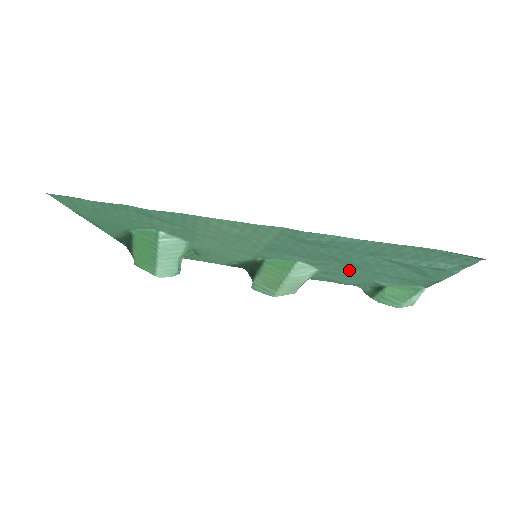
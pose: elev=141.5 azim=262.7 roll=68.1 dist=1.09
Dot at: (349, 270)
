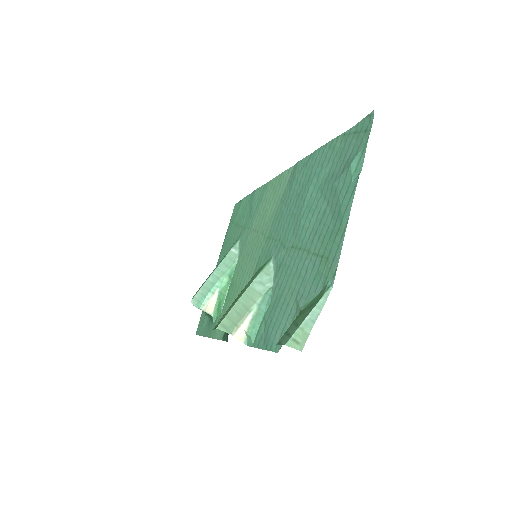
Dot at: (293, 262)
